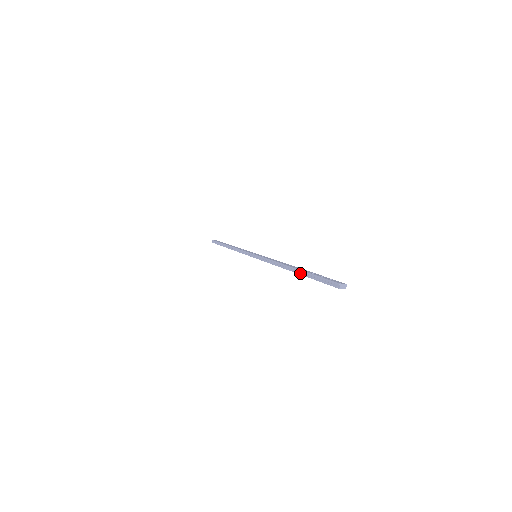
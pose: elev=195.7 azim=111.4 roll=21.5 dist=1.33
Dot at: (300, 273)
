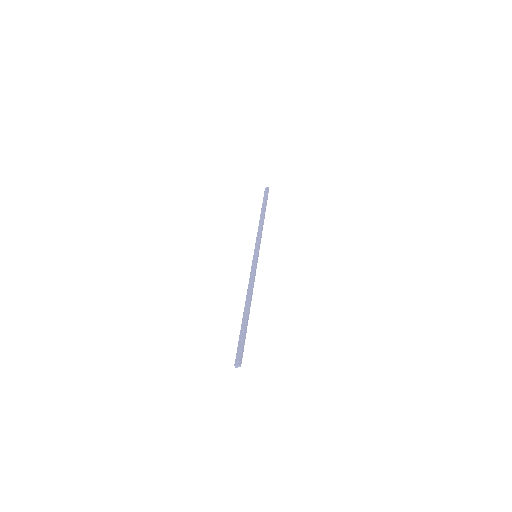
Dot at: (243, 321)
